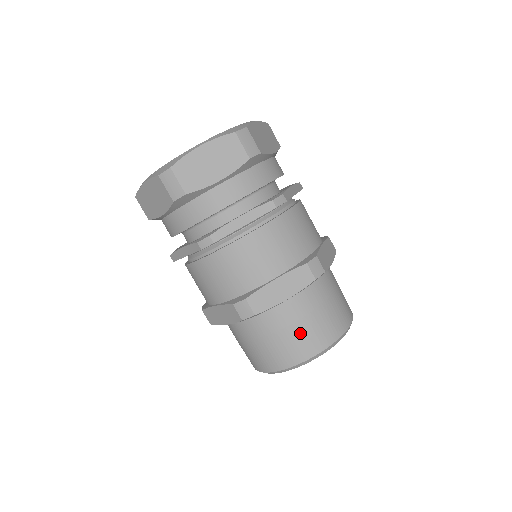
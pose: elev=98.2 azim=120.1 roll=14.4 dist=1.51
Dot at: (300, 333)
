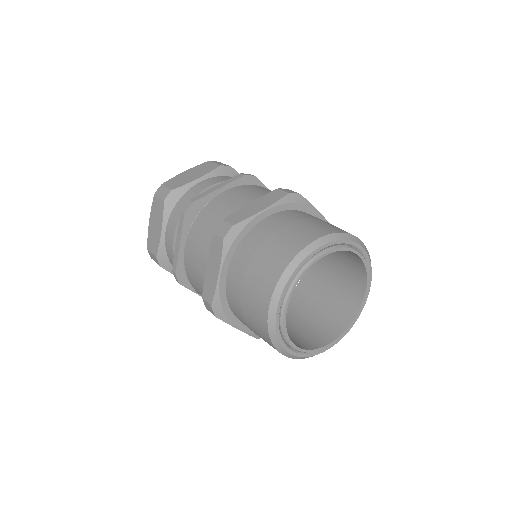
Dot at: (288, 233)
